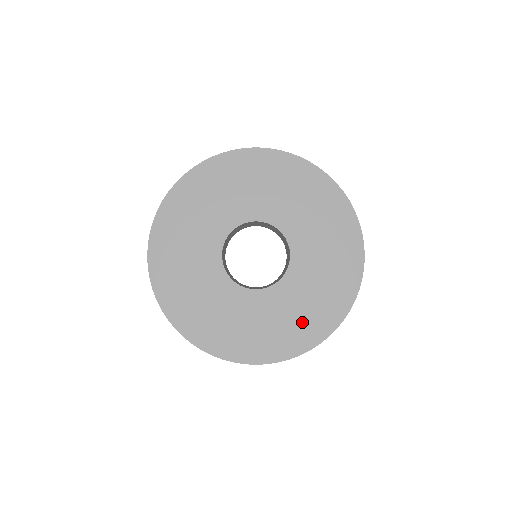
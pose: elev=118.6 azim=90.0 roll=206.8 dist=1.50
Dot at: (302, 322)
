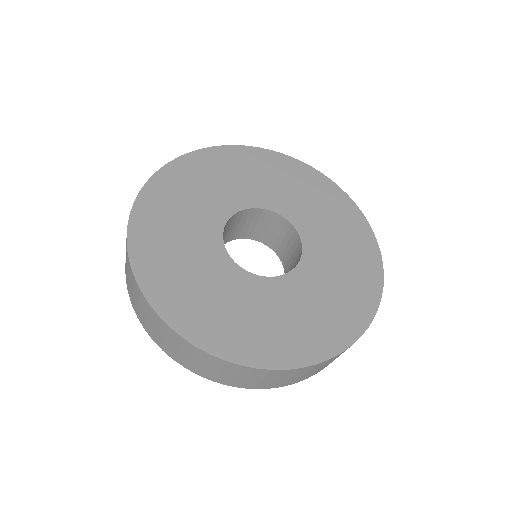
Dot at: (278, 332)
